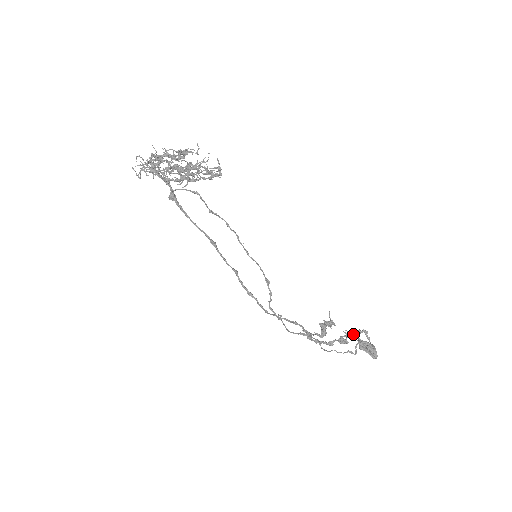
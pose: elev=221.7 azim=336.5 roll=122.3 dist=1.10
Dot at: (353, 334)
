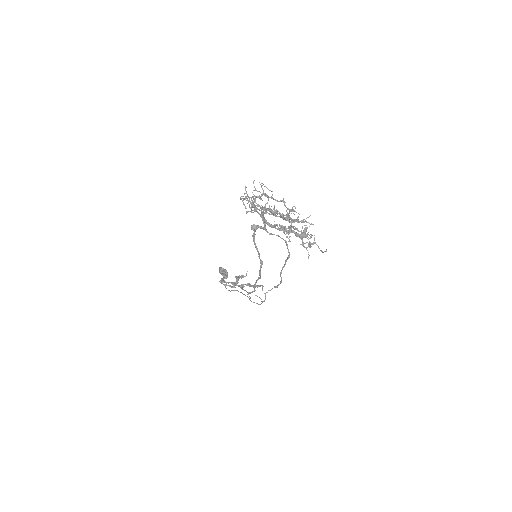
Dot at: occluded
